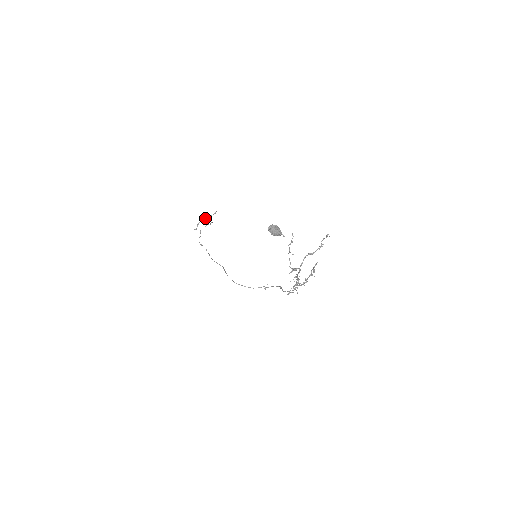
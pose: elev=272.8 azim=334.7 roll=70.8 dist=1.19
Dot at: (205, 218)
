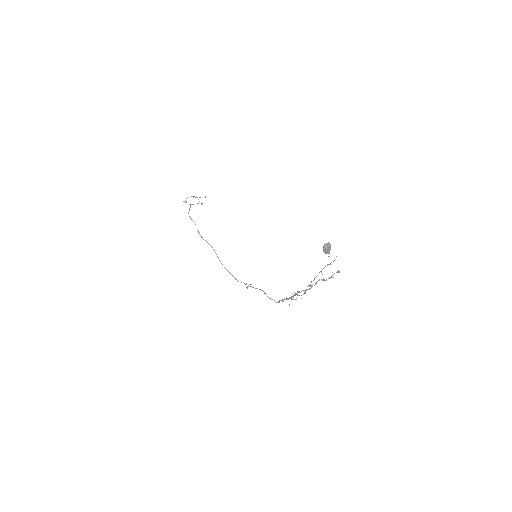
Dot at: occluded
